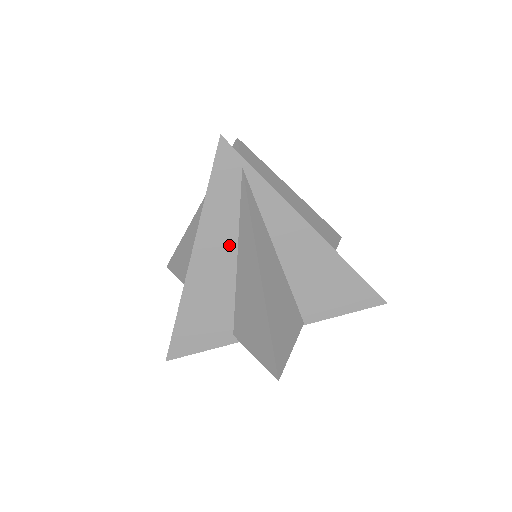
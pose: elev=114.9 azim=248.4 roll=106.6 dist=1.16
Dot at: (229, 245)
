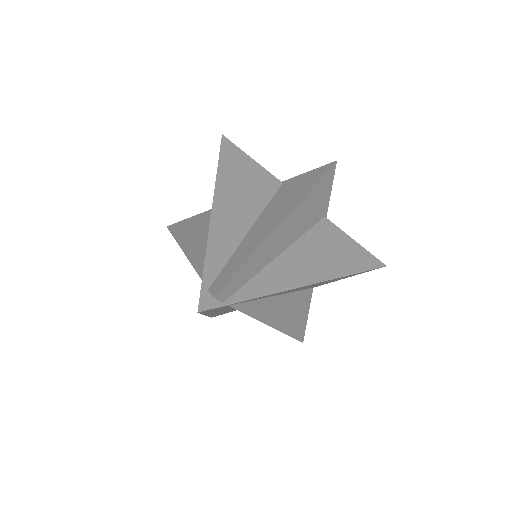
Dot at: occluded
